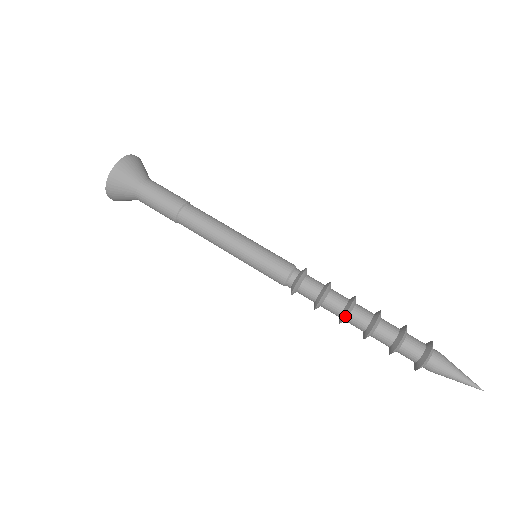
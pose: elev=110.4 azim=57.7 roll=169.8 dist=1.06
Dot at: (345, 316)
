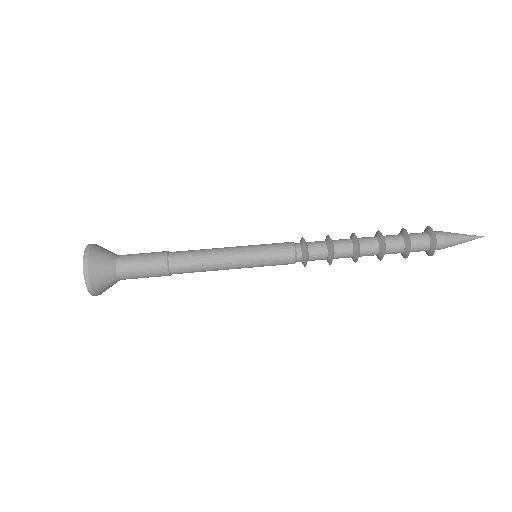
Dot at: occluded
